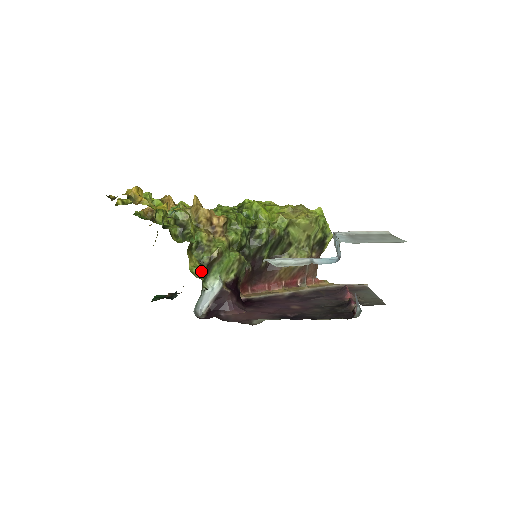
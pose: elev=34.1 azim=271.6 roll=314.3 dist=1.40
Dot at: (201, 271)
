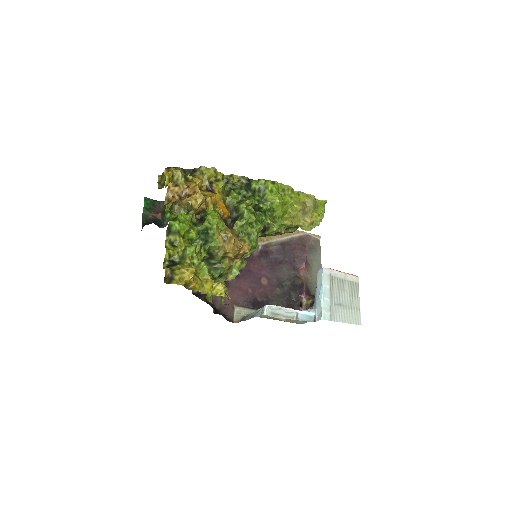
Dot at: occluded
